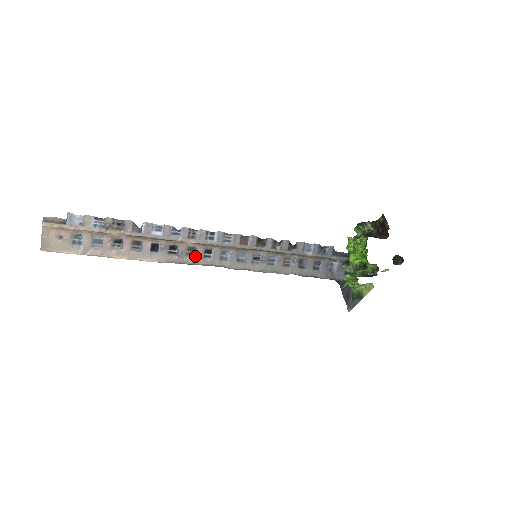
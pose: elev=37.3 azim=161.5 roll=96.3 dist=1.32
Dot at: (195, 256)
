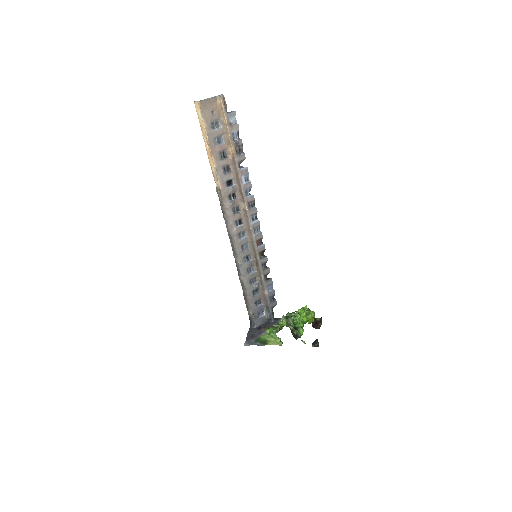
Dot at: (235, 214)
